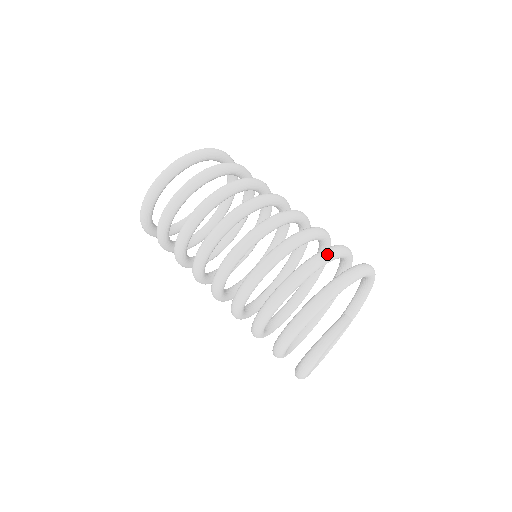
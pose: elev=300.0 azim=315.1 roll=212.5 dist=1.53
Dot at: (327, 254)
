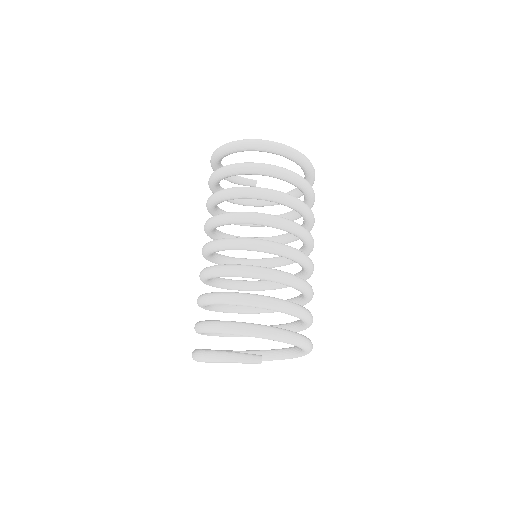
Dot at: (295, 309)
